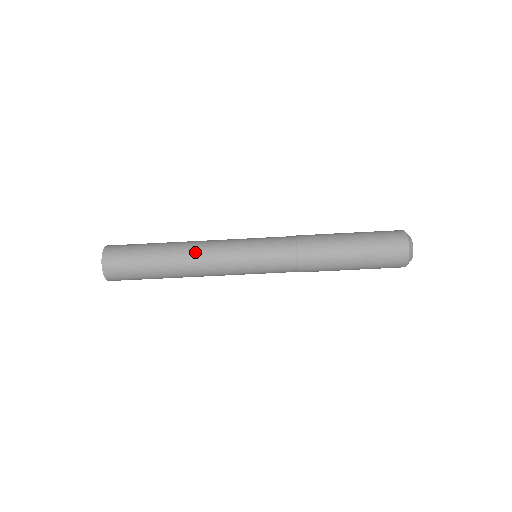
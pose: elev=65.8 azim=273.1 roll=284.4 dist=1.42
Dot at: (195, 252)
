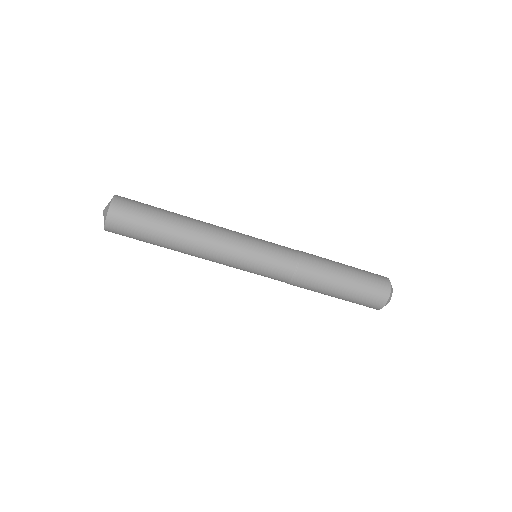
Dot at: (202, 242)
